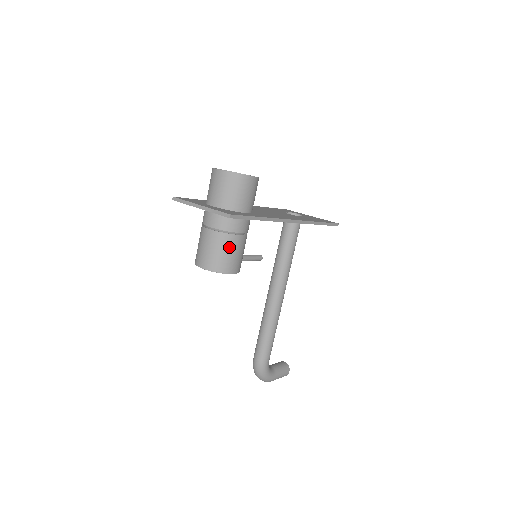
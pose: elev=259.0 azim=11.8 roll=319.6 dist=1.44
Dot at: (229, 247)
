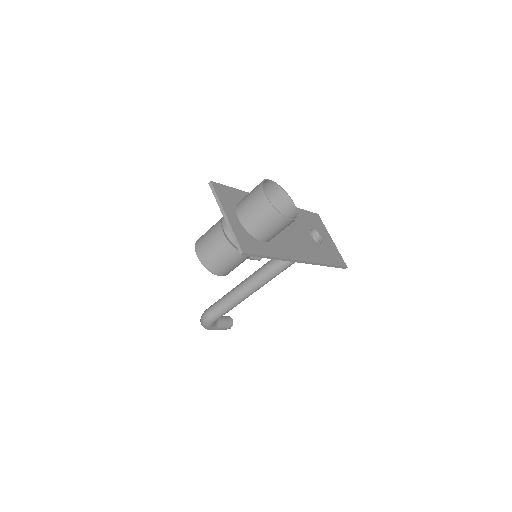
Dot at: (230, 258)
